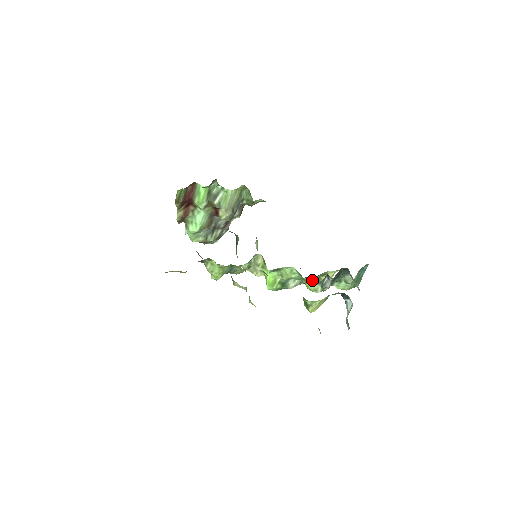
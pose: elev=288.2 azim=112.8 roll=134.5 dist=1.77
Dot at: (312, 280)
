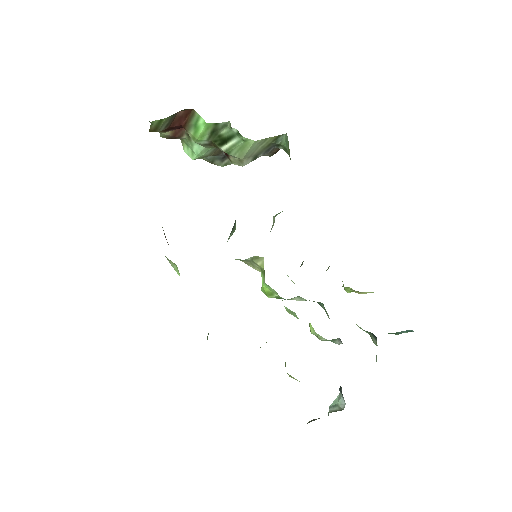
Dot at: (316, 333)
